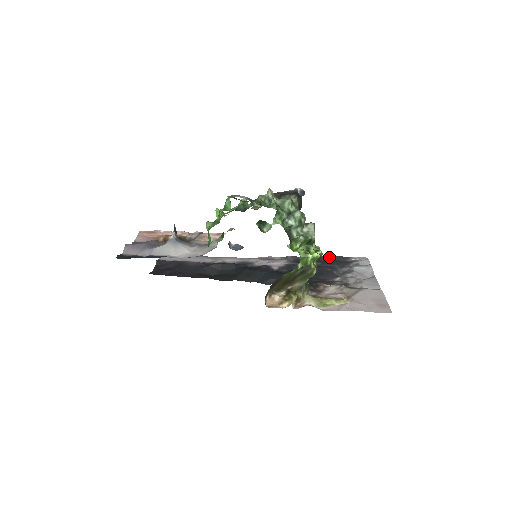
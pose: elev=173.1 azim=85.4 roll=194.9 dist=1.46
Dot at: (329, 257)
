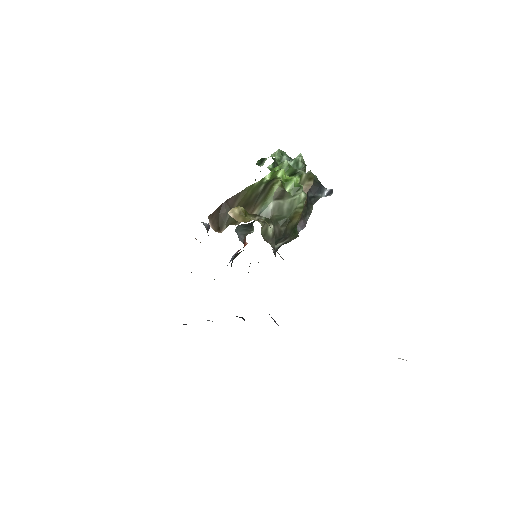
Dot at: occluded
